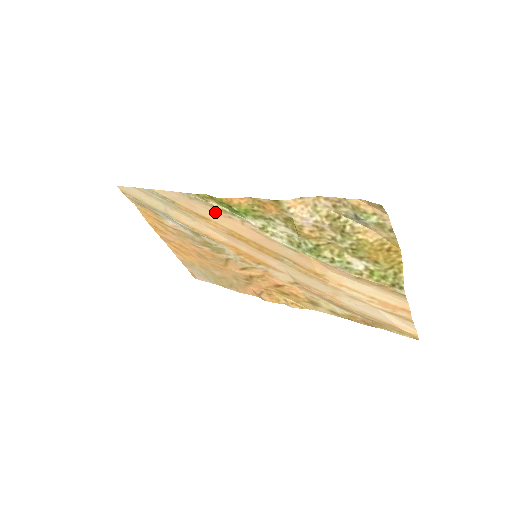
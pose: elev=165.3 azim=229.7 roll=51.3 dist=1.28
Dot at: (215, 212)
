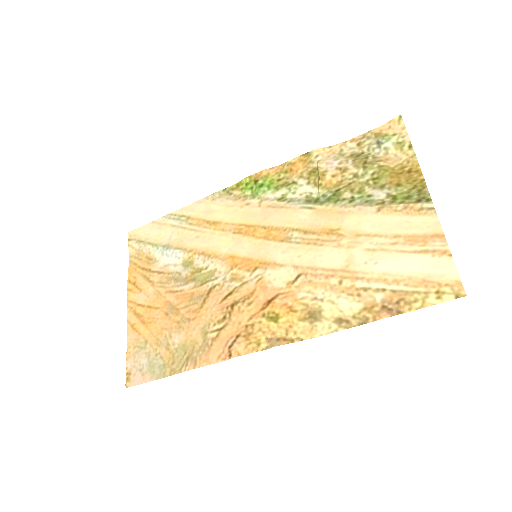
Dot at: (233, 206)
